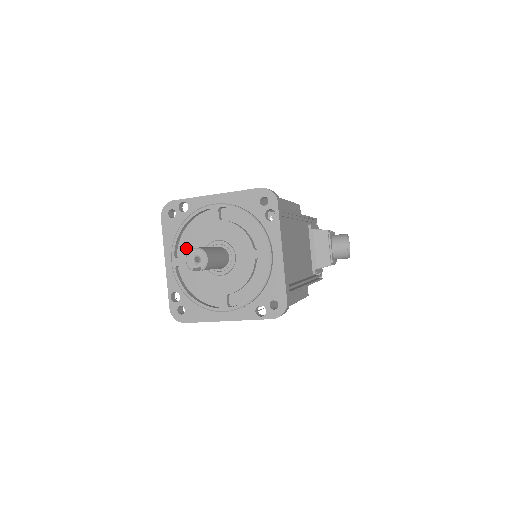
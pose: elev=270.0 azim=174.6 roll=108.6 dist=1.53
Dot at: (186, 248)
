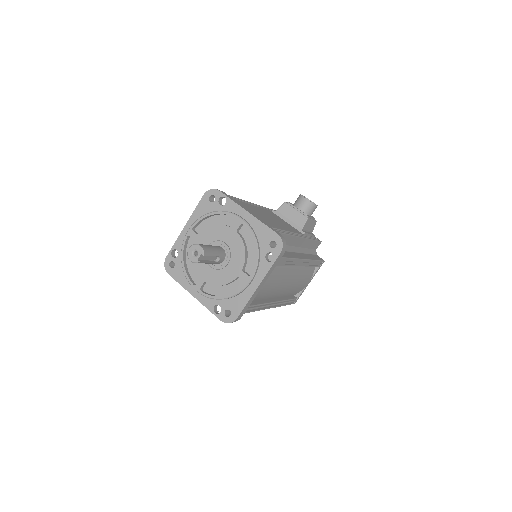
Dot at: (196, 272)
